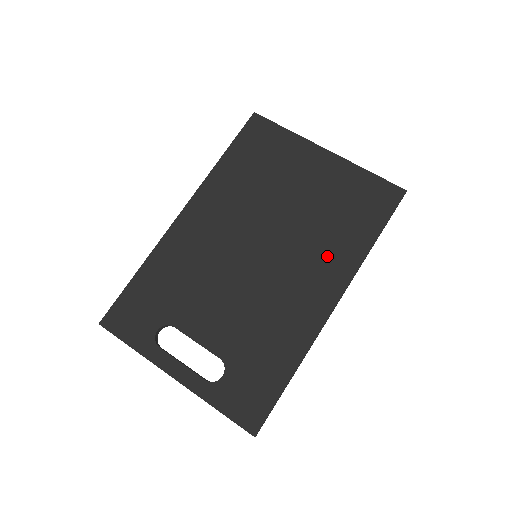
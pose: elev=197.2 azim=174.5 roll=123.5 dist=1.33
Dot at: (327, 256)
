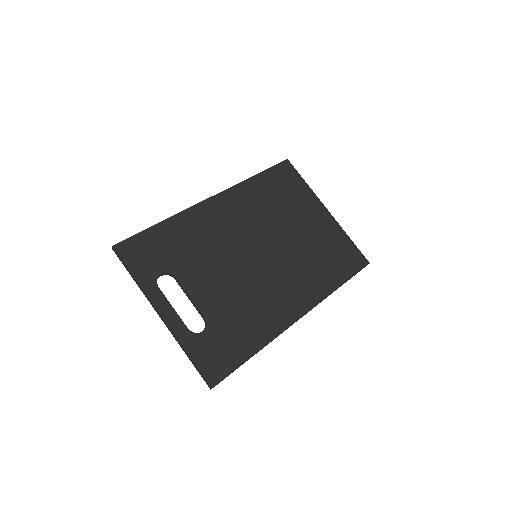
Dot at: (307, 280)
